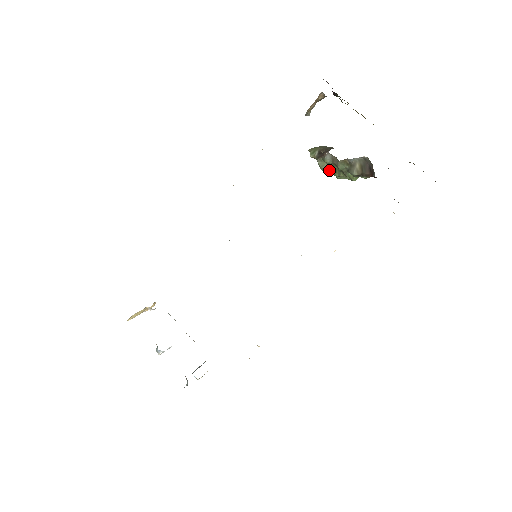
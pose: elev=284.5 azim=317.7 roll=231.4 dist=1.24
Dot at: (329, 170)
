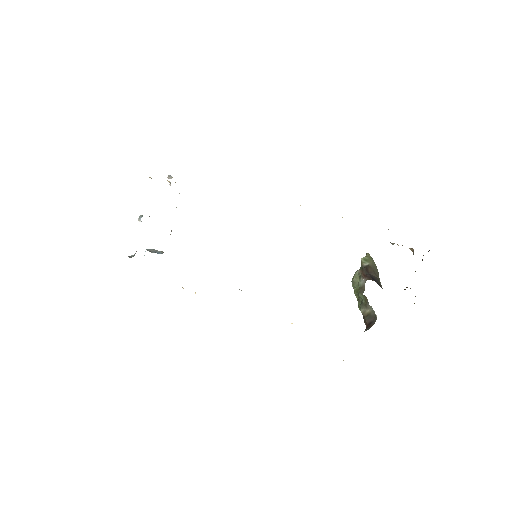
Dot at: (355, 285)
